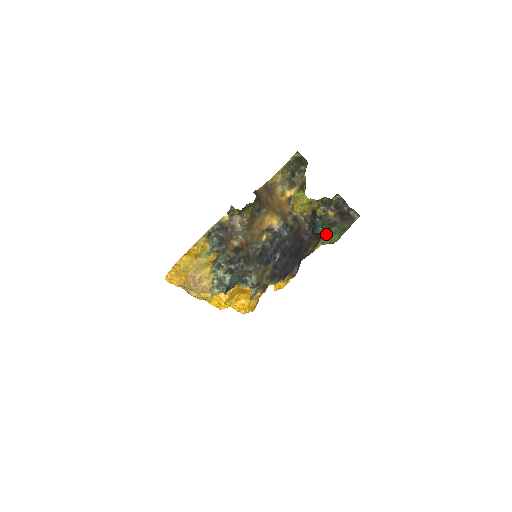
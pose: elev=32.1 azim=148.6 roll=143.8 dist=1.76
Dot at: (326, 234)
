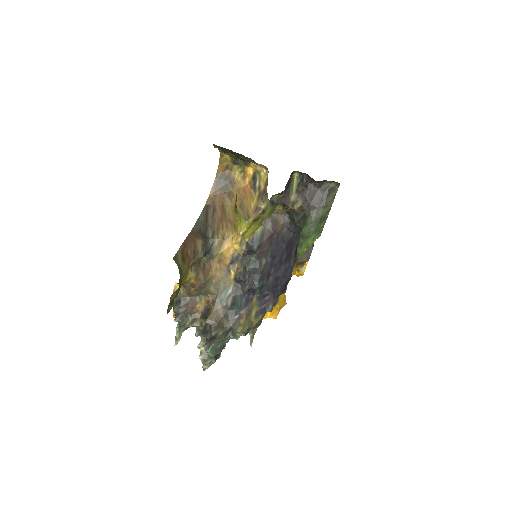
Dot at: (298, 241)
